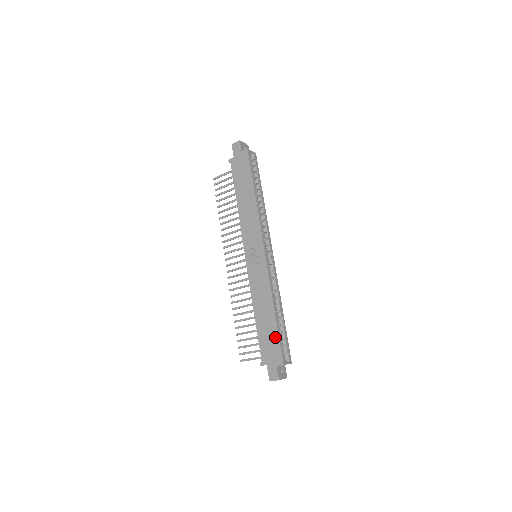
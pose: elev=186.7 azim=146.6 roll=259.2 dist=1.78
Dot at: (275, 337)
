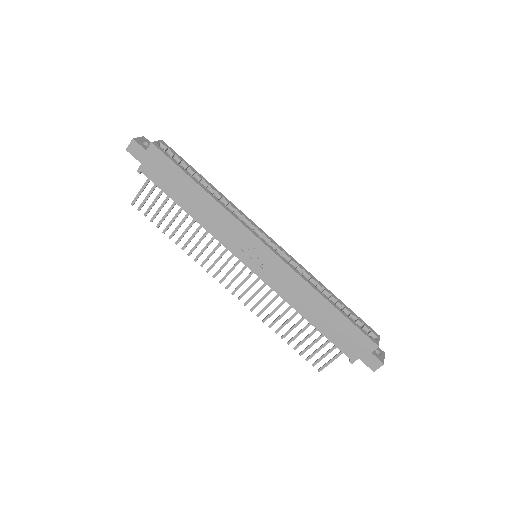
Dot at: (348, 326)
